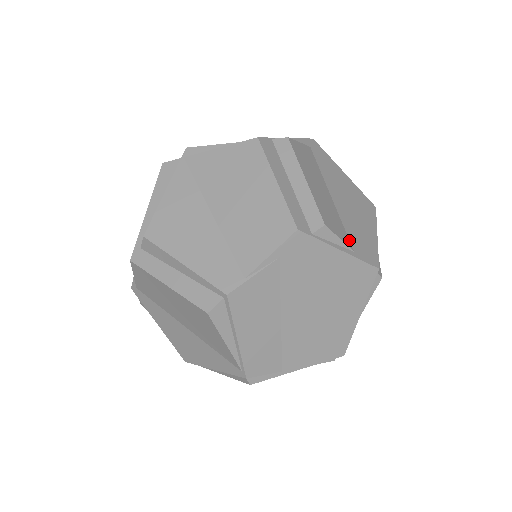
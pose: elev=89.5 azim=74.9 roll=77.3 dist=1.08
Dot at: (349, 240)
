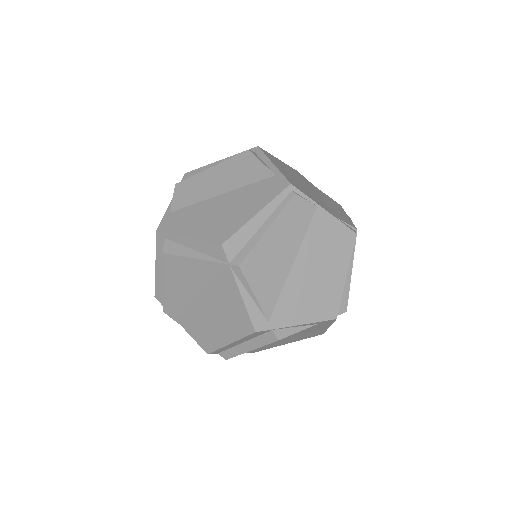
Dot at: occluded
